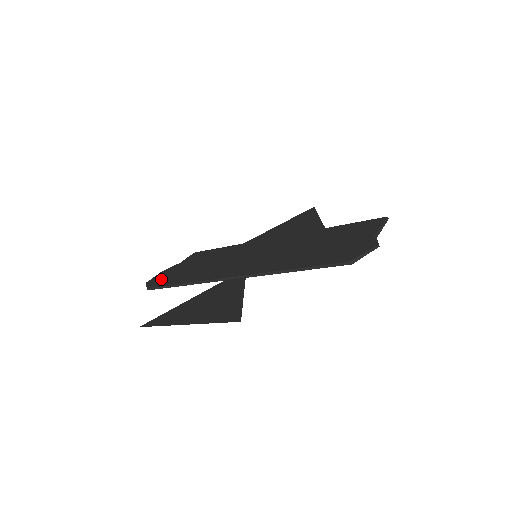
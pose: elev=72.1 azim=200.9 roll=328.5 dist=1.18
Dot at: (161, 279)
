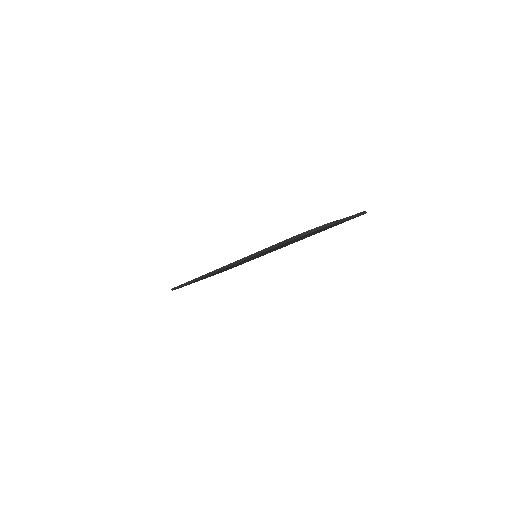
Dot at: occluded
